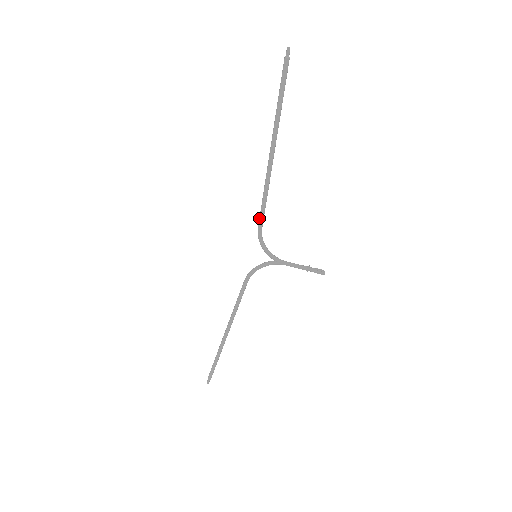
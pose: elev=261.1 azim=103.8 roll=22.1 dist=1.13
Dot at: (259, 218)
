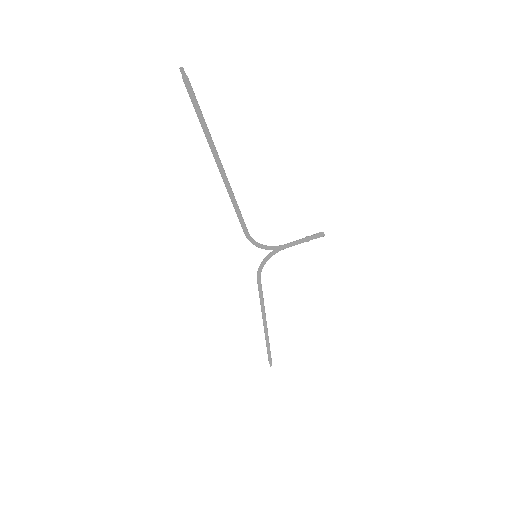
Dot at: (241, 226)
